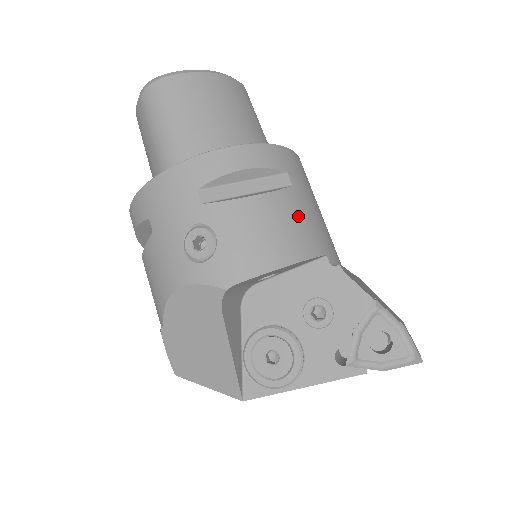
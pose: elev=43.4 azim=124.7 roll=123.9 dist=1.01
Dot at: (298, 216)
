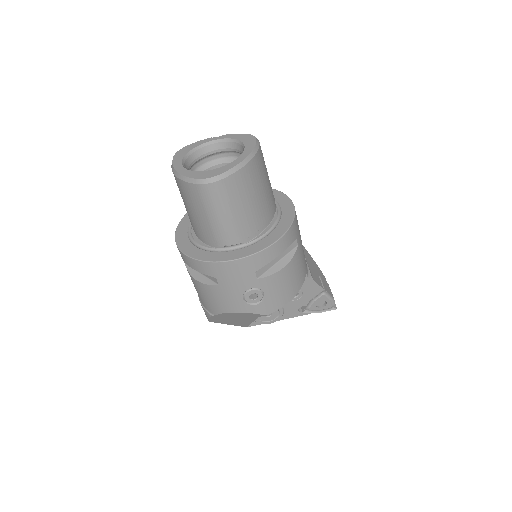
Dot at: (300, 264)
